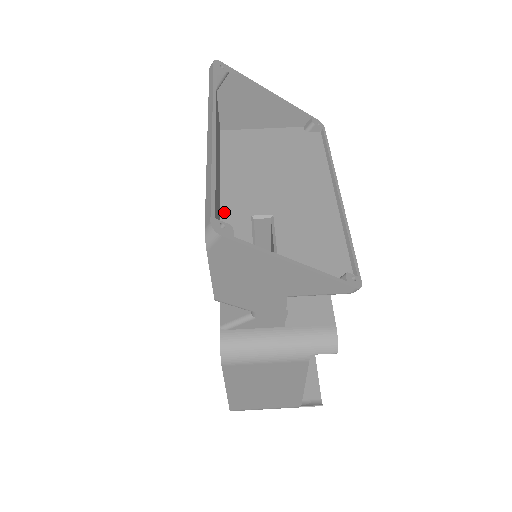
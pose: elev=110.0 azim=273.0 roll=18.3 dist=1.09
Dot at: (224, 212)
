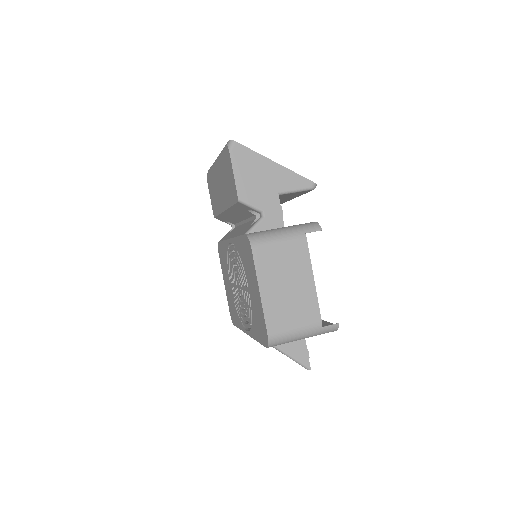
Dot at: occluded
